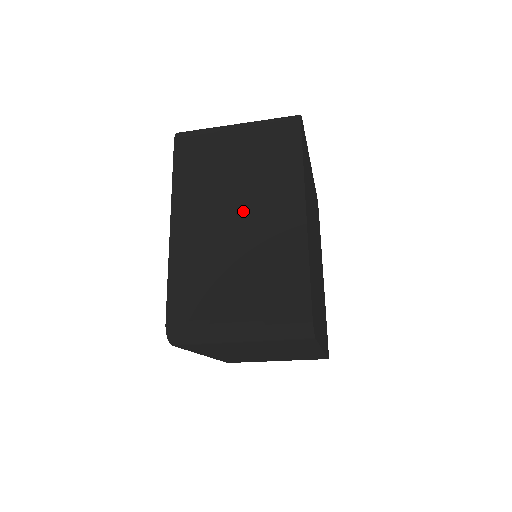
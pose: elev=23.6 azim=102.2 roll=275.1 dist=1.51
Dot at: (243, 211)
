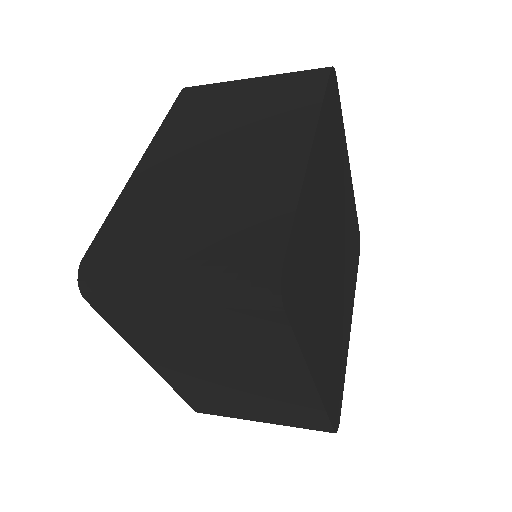
Dot at: (231, 147)
